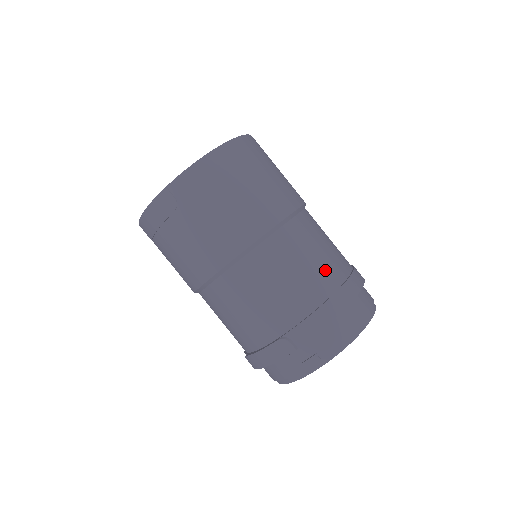
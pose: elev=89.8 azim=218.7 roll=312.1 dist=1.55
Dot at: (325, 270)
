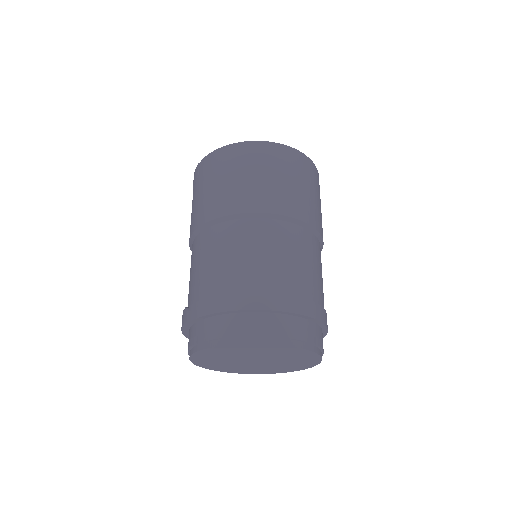
Dot at: (249, 271)
